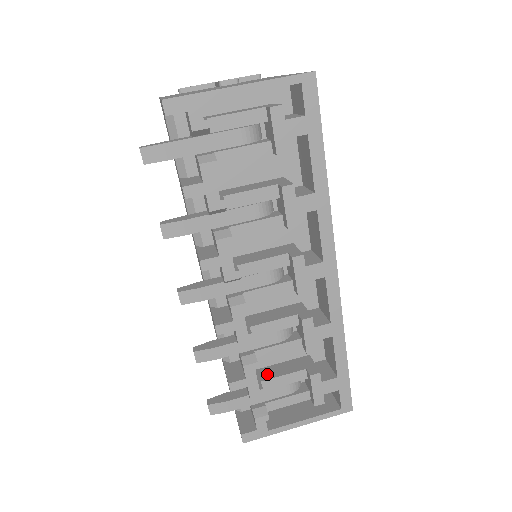
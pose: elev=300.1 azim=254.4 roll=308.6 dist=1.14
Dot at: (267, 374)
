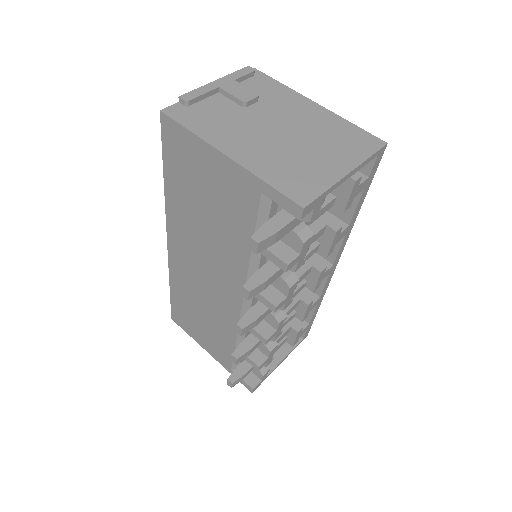
Dot at: occluded
